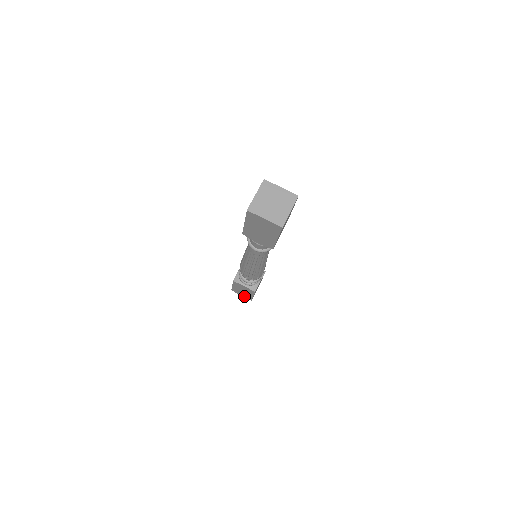
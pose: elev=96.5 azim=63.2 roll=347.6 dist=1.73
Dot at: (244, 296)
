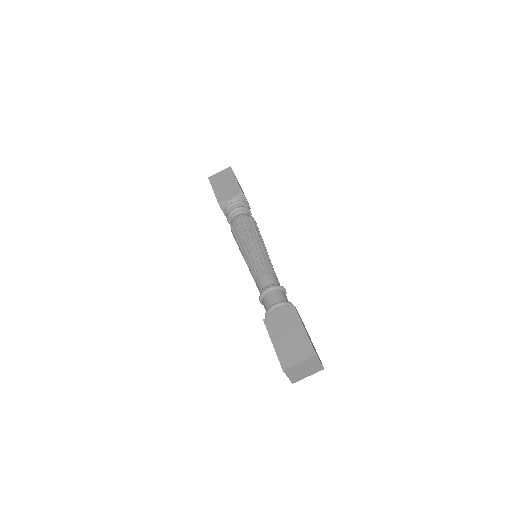
Dot at: occluded
